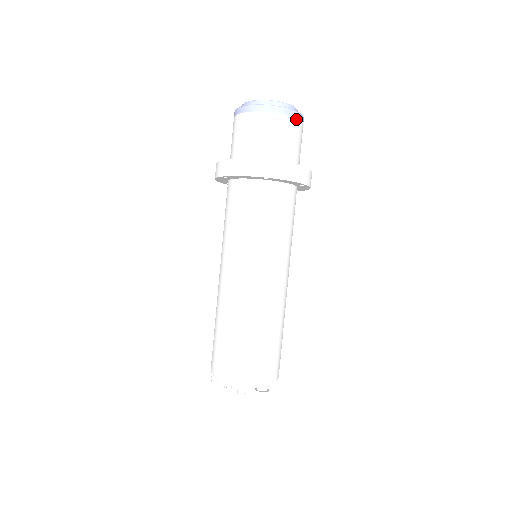
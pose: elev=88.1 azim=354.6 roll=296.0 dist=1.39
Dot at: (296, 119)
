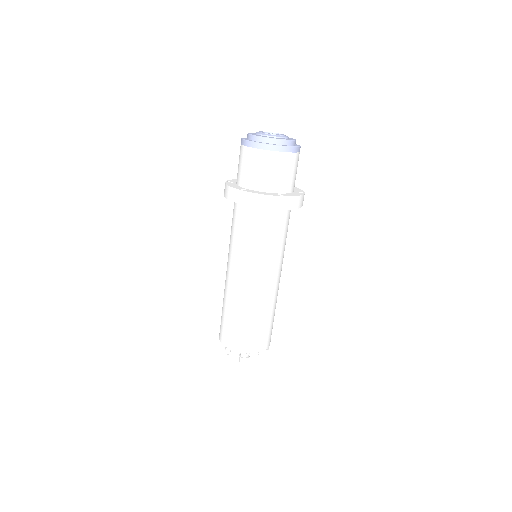
Dot at: (275, 152)
